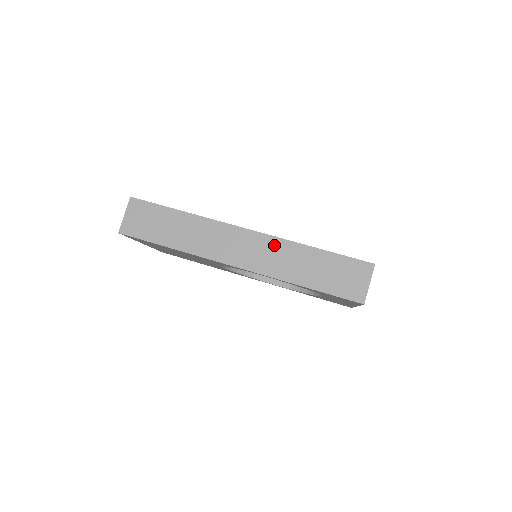
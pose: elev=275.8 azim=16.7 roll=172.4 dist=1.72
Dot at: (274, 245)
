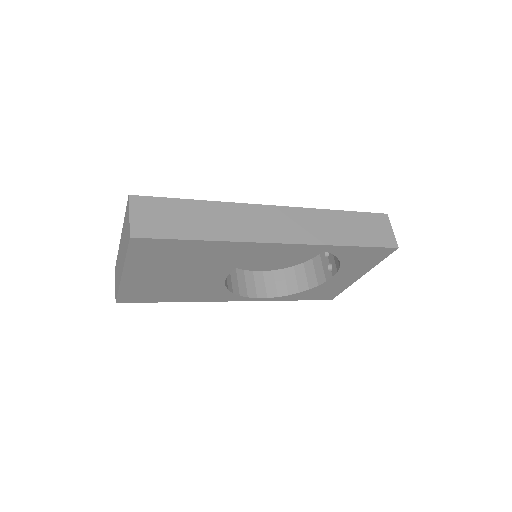
Dot at: (305, 215)
